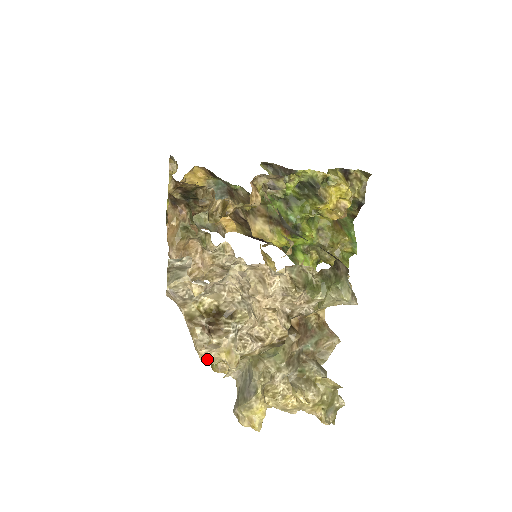
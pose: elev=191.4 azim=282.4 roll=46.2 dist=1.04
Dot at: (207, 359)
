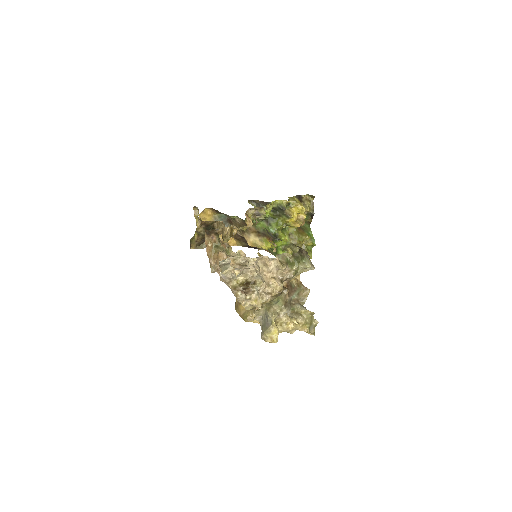
Dot at: (246, 305)
